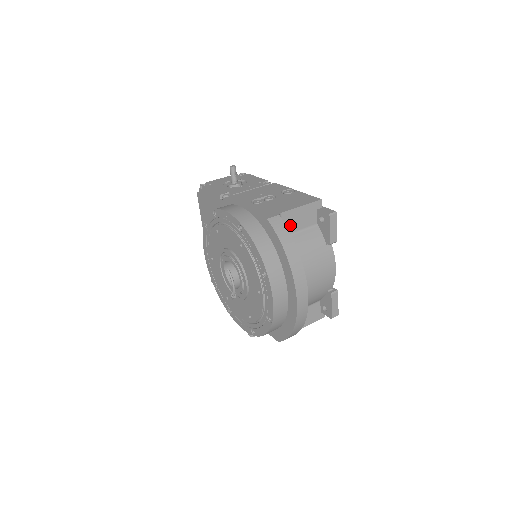
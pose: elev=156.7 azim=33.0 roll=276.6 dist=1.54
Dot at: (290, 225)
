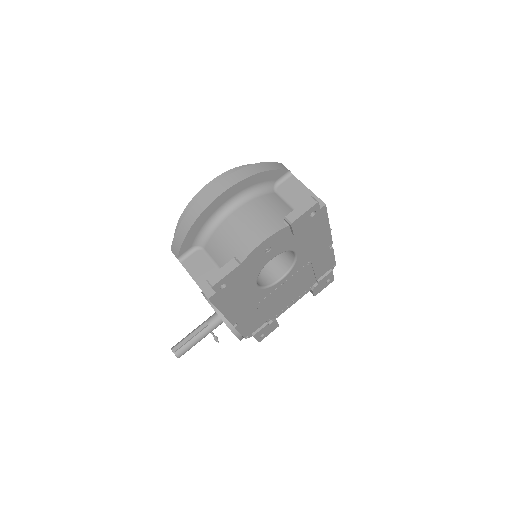
Dot at: (287, 190)
